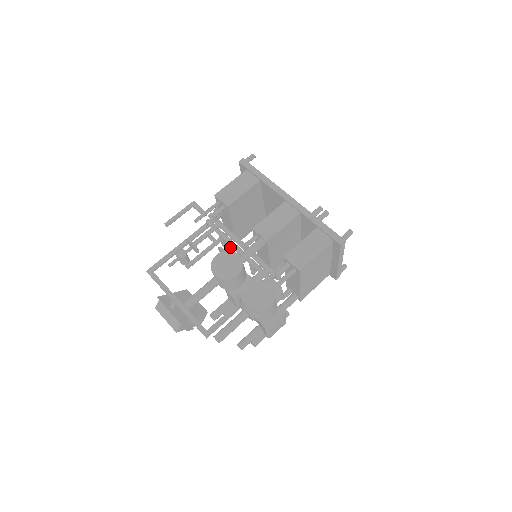
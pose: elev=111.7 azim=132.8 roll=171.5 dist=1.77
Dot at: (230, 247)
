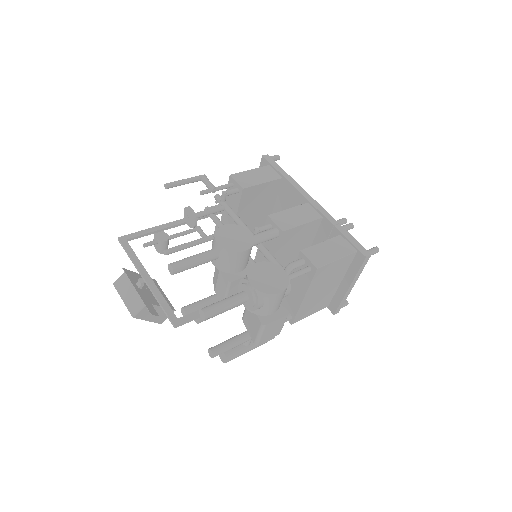
Dot at: occluded
